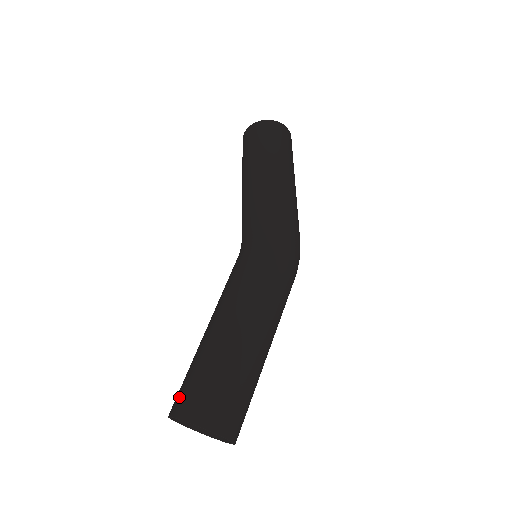
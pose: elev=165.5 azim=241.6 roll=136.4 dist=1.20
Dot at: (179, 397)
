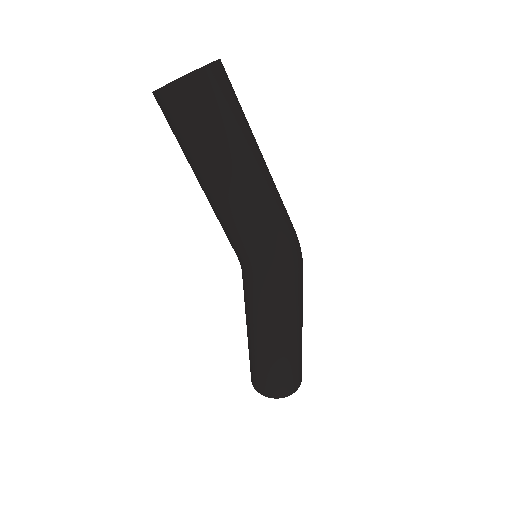
Dot at: (255, 382)
